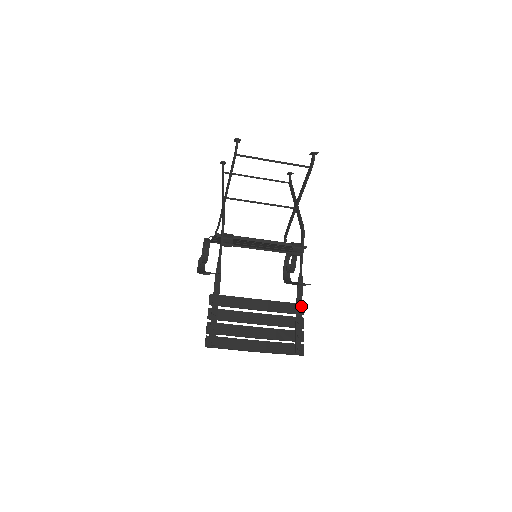
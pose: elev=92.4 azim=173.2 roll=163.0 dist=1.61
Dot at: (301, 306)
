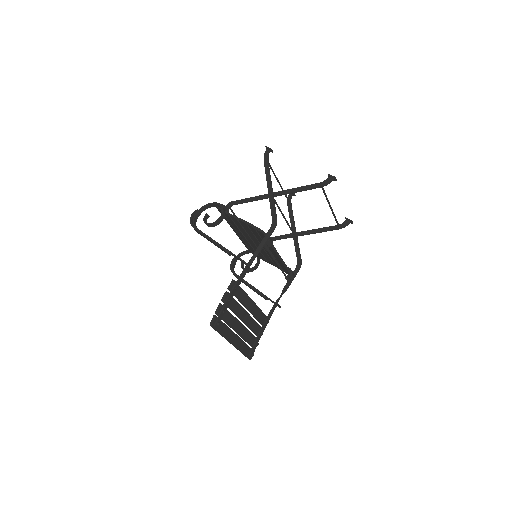
Dot at: (268, 321)
